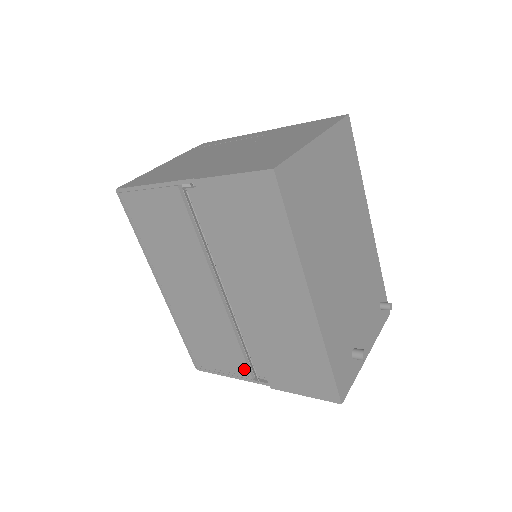
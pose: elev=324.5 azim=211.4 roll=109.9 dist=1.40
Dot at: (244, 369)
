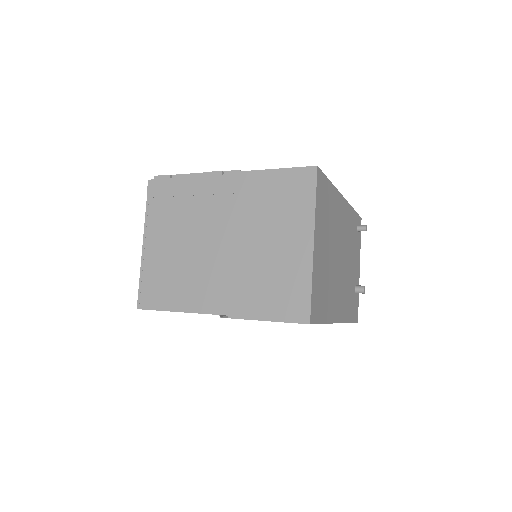
Dot at: occluded
